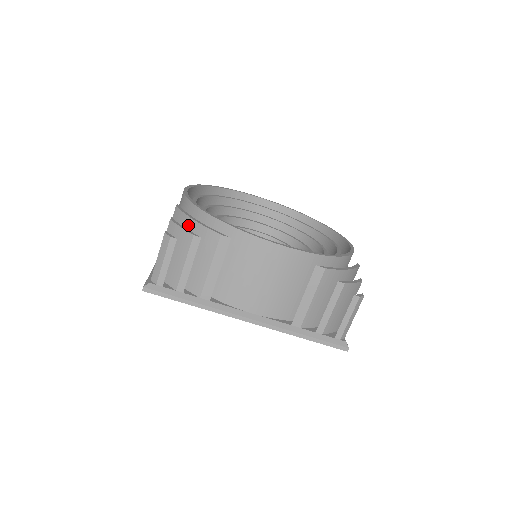
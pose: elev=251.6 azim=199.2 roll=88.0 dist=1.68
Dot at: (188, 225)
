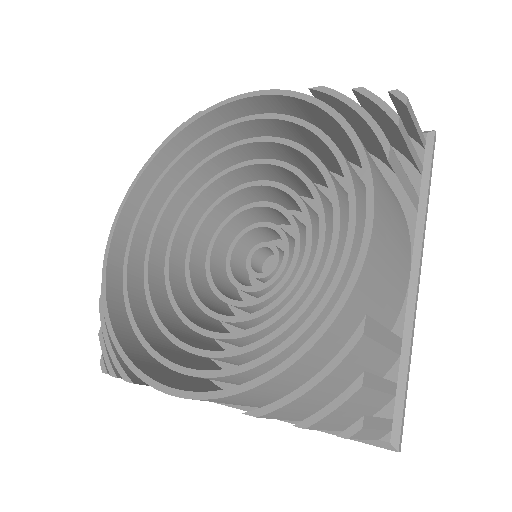
Dot at: occluded
